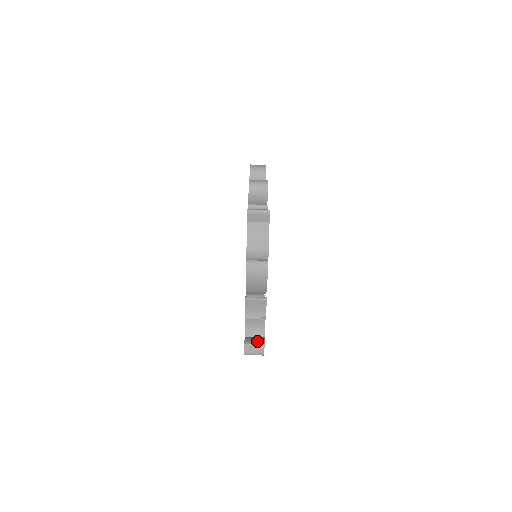
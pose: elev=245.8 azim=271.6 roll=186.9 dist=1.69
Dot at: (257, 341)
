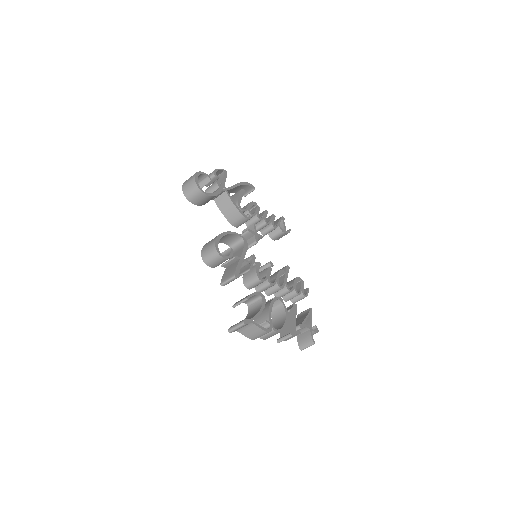
Dot at: (307, 343)
